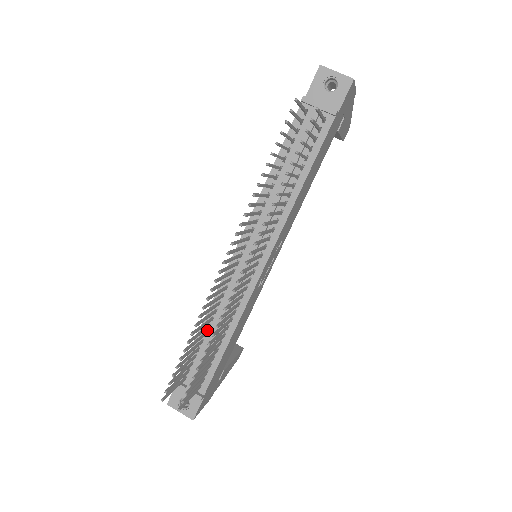
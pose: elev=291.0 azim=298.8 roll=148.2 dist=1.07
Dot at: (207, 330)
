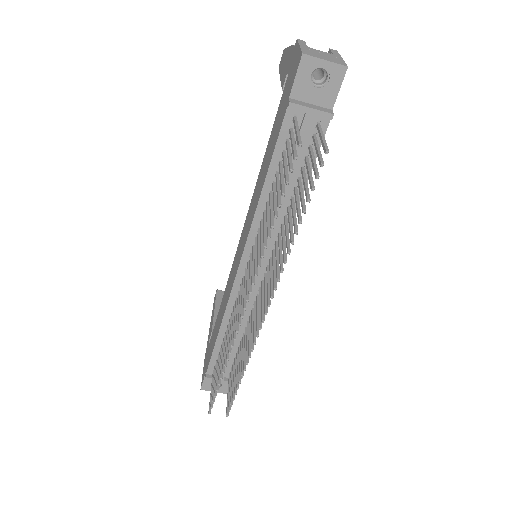
Dot at: (226, 334)
